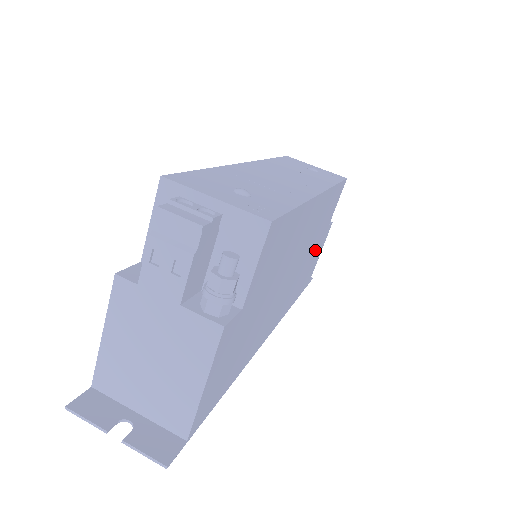
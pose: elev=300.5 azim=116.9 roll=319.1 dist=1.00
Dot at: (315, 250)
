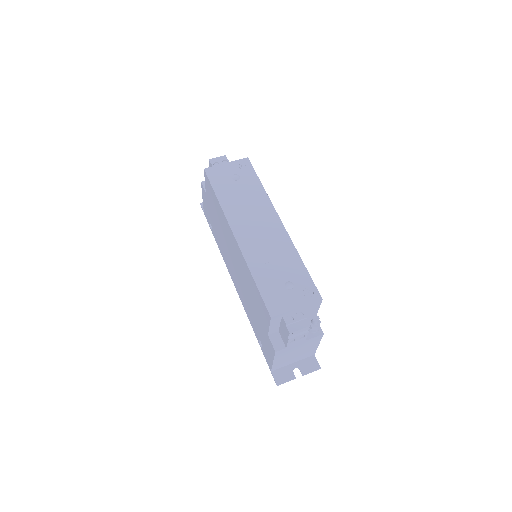
Dot at: occluded
